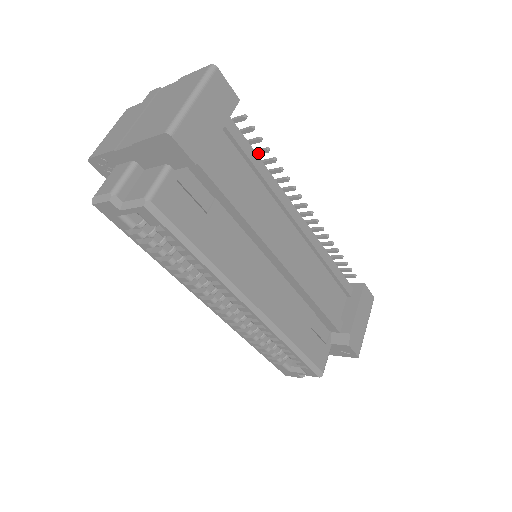
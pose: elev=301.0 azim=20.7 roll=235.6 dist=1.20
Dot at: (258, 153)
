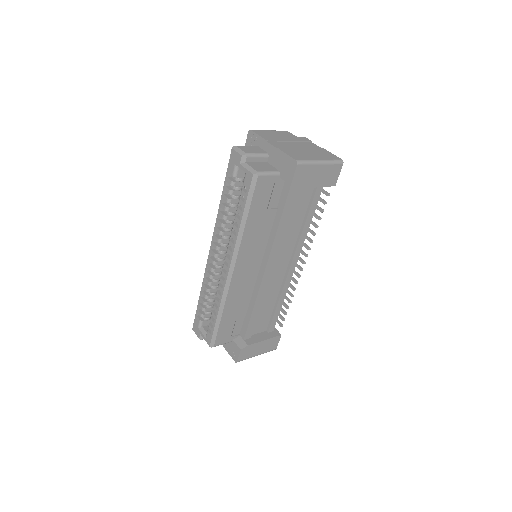
Dot at: (314, 215)
